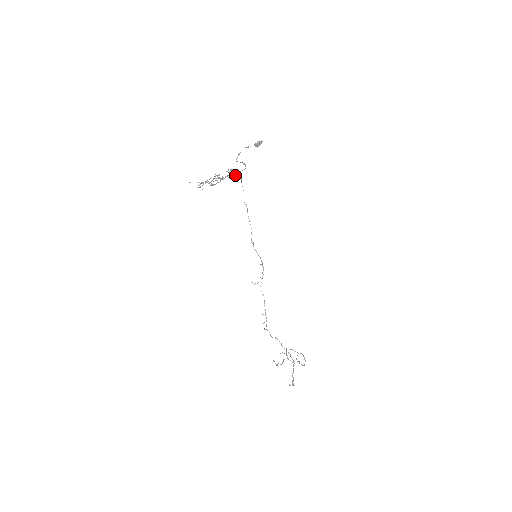
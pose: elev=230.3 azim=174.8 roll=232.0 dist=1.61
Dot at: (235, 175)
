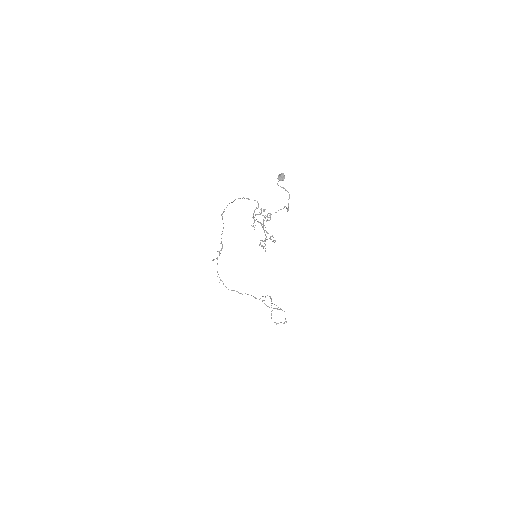
Dot at: (257, 208)
